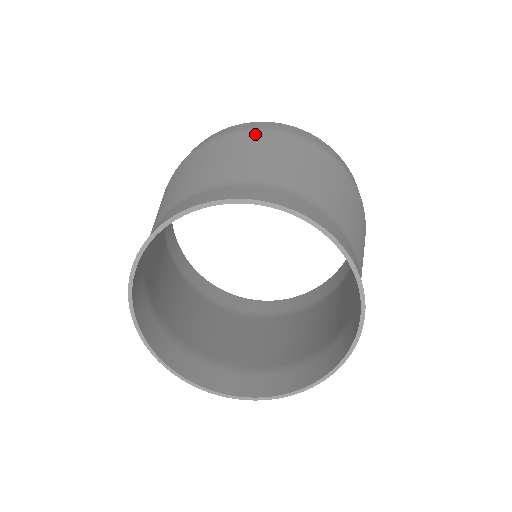
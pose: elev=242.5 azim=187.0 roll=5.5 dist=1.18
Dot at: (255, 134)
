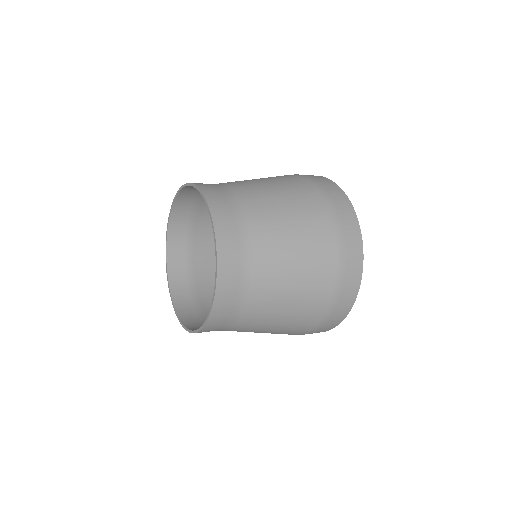
Dot at: occluded
